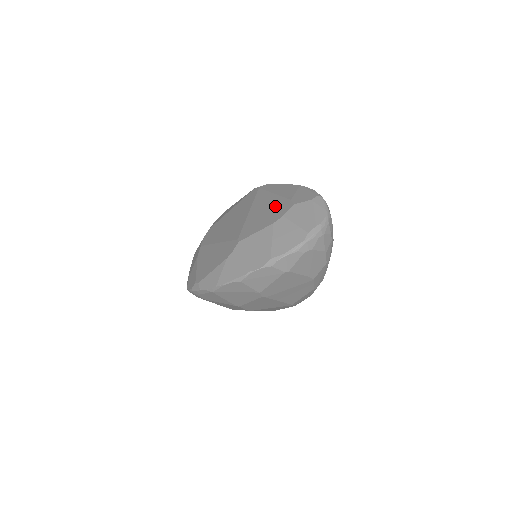
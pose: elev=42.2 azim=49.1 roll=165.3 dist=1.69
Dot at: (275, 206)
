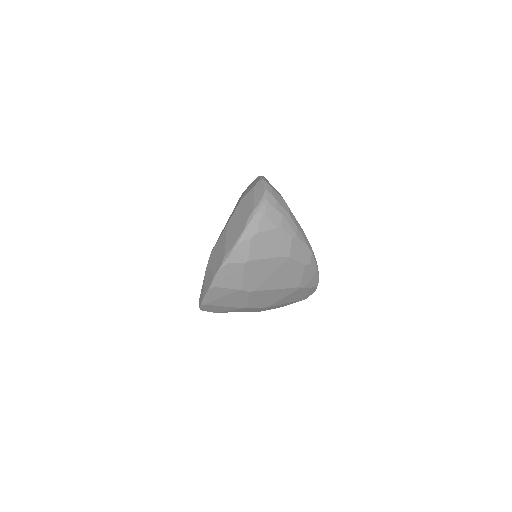
Dot at: occluded
